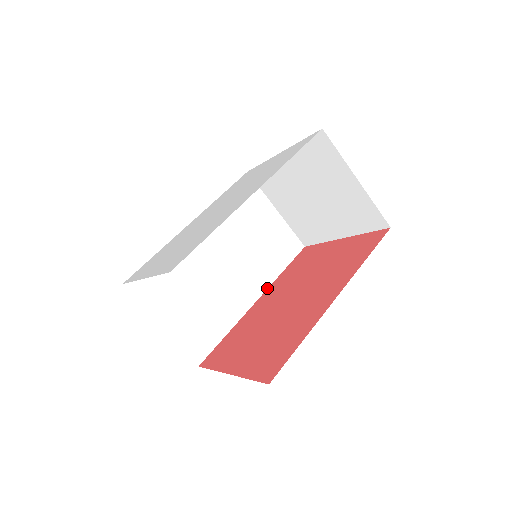
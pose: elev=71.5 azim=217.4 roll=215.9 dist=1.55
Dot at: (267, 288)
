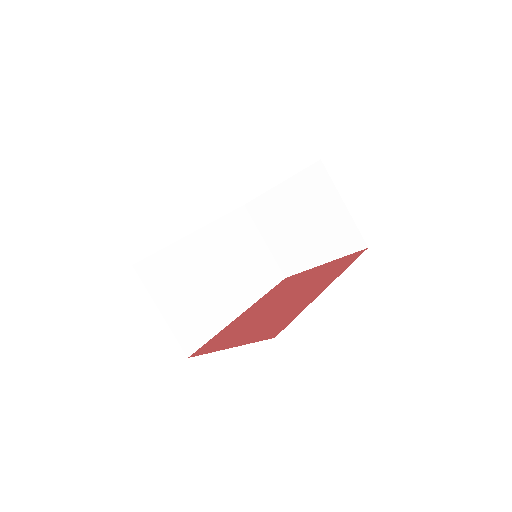
Dot at: (252, 304)
